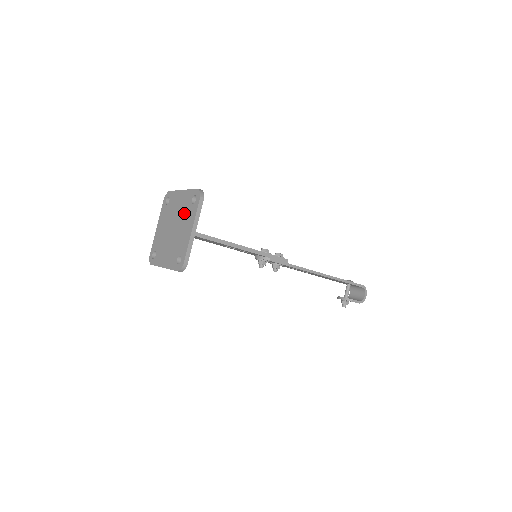
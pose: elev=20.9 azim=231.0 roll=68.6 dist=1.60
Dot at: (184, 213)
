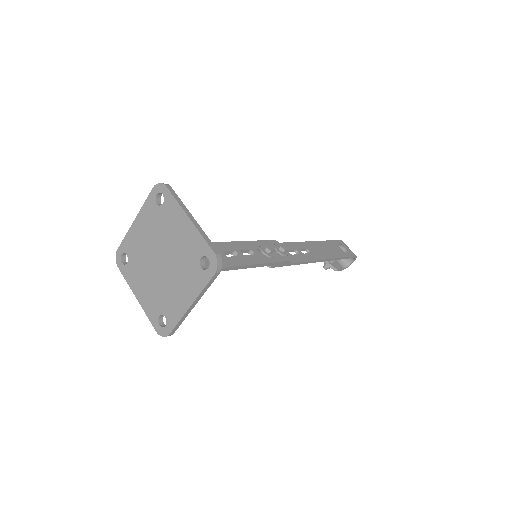
Dot at: (184, 262)
